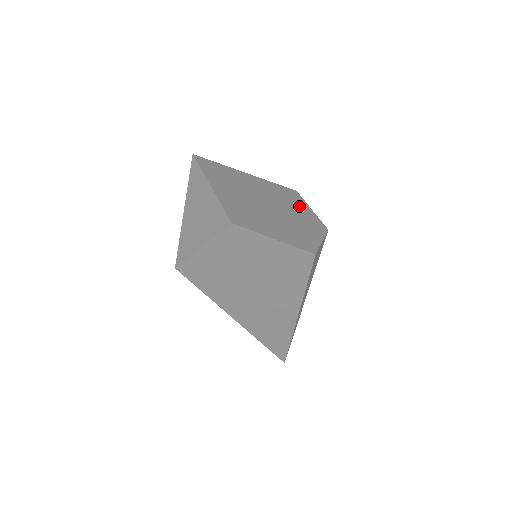
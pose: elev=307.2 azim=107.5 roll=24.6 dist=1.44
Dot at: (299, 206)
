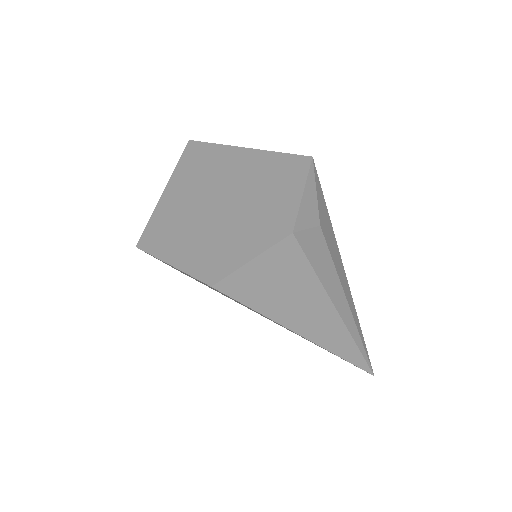
Dot at: (281, 191)
